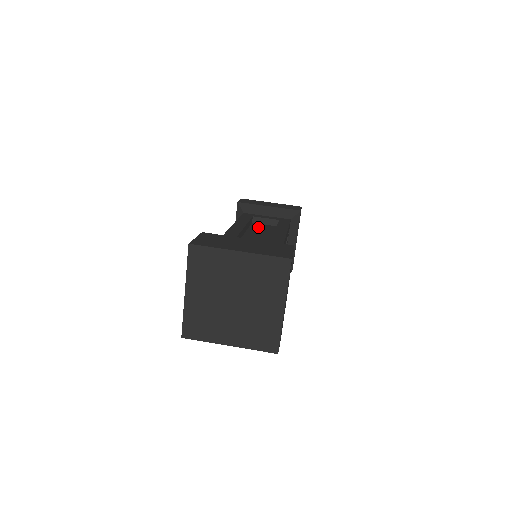
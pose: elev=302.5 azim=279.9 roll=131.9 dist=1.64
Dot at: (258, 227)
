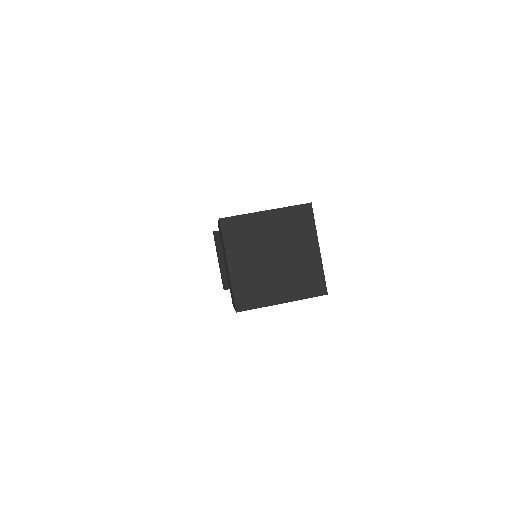
Dot at: occluded
